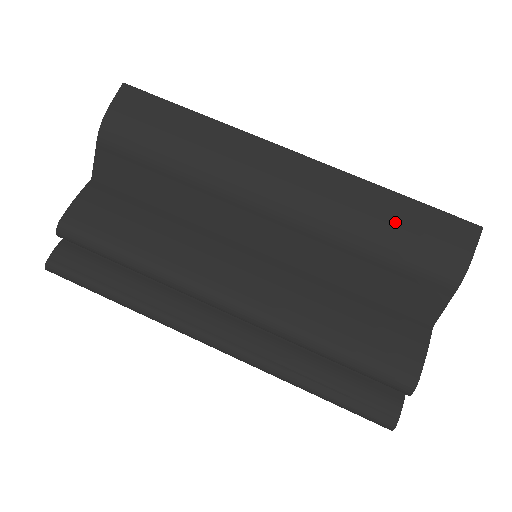
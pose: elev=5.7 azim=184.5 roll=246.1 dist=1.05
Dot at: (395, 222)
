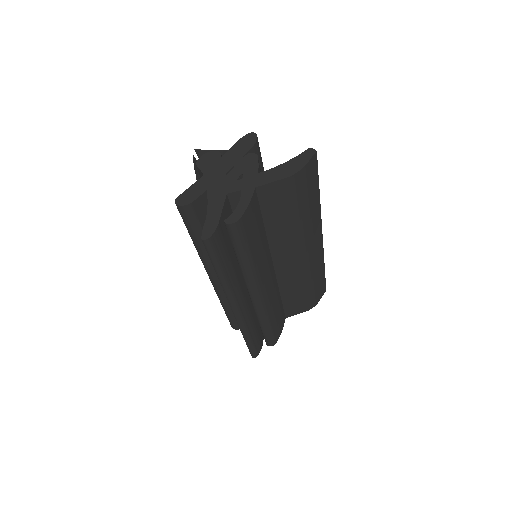
Dot at: (318, 281)
